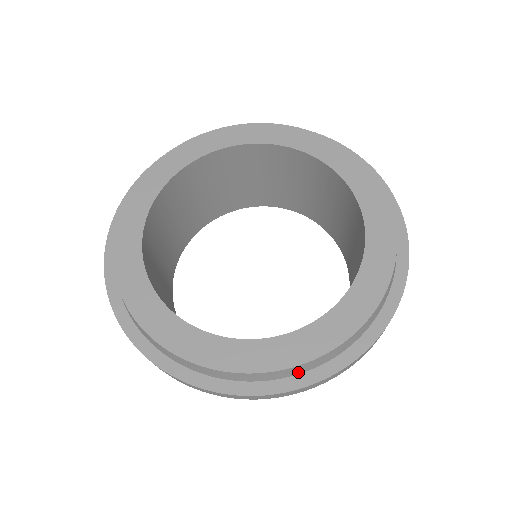
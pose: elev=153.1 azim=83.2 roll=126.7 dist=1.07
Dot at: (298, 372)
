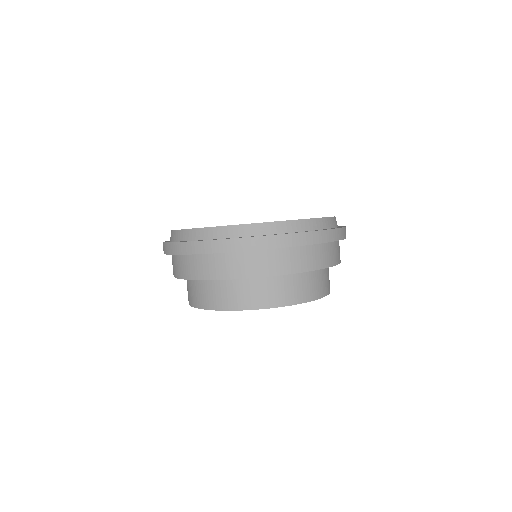
Dot at: (263, 233)
